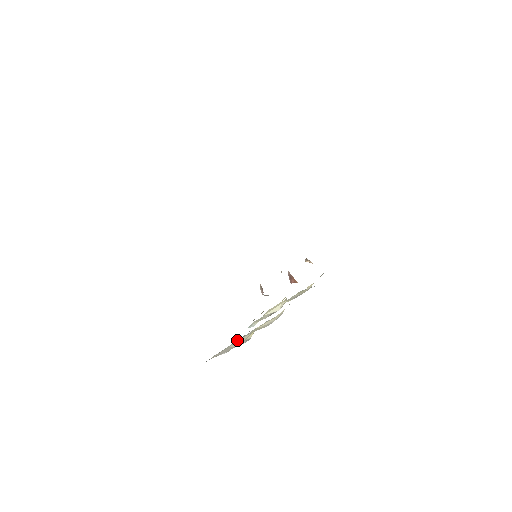
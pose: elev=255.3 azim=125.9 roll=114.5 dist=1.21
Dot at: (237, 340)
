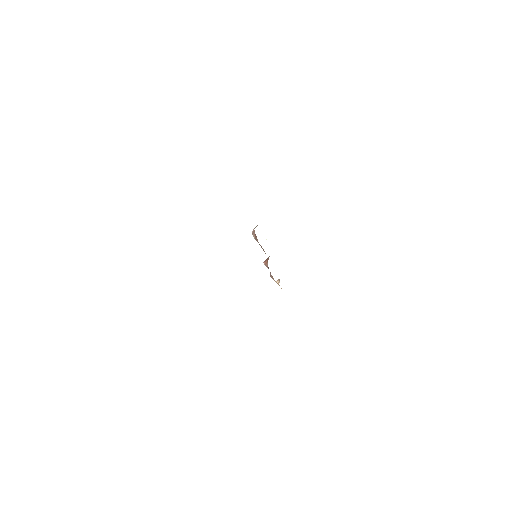
Dot at: occluded
